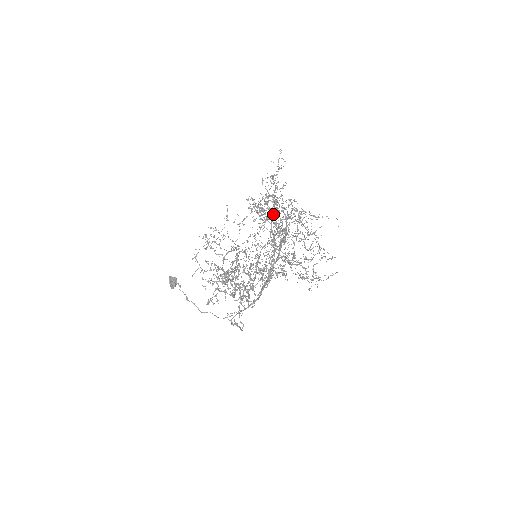
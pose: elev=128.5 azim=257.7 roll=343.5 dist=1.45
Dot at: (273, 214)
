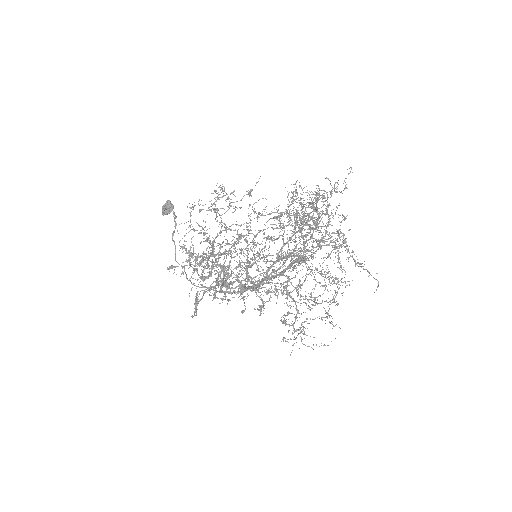
Dot at: occluded
